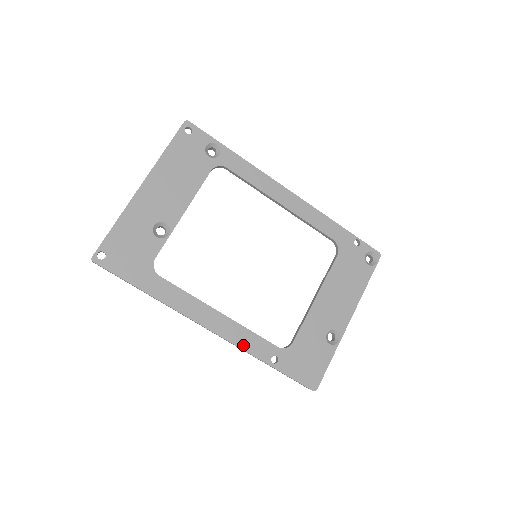
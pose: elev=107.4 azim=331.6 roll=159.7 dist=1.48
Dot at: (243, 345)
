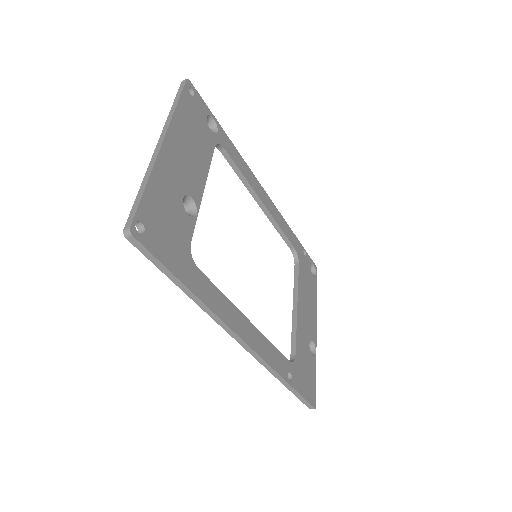
Dot at: (270, 361)
